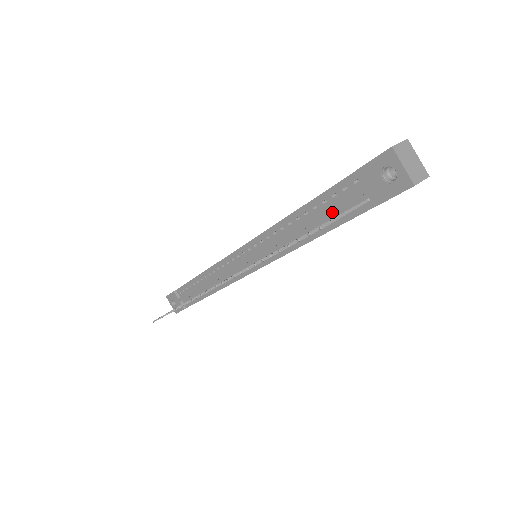
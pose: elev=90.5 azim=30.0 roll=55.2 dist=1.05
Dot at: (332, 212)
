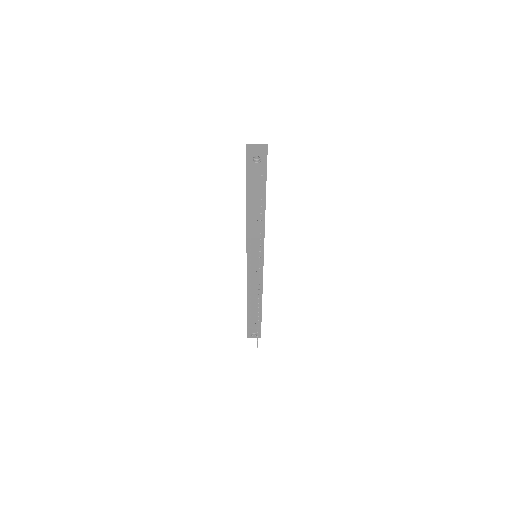
Dot at: (258, 195)
